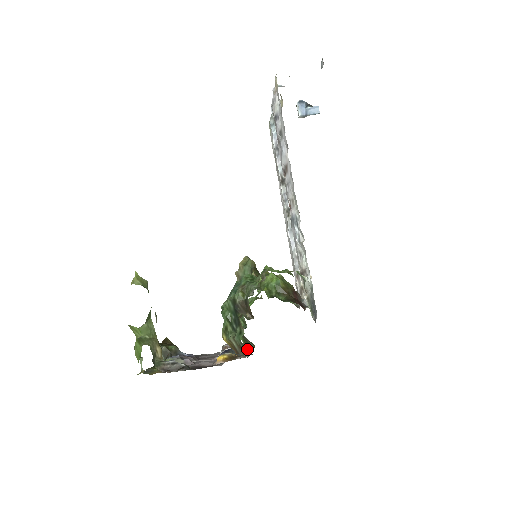
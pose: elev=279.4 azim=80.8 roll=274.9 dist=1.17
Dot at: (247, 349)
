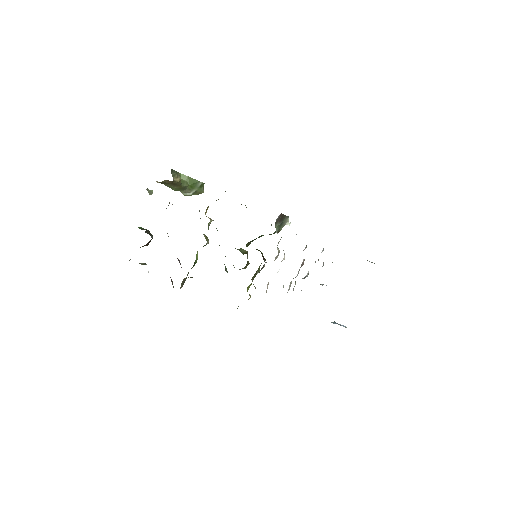
Dot at: (209, 225)
